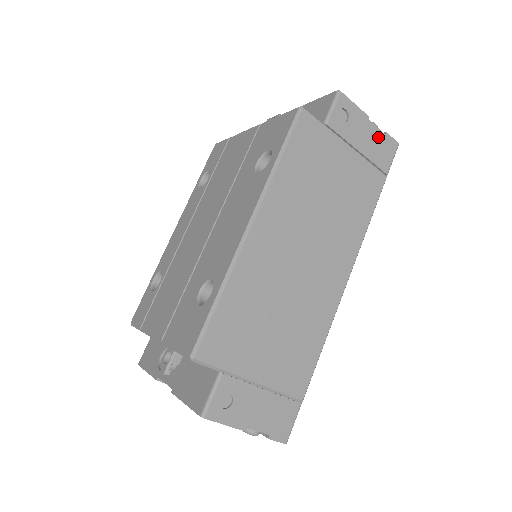
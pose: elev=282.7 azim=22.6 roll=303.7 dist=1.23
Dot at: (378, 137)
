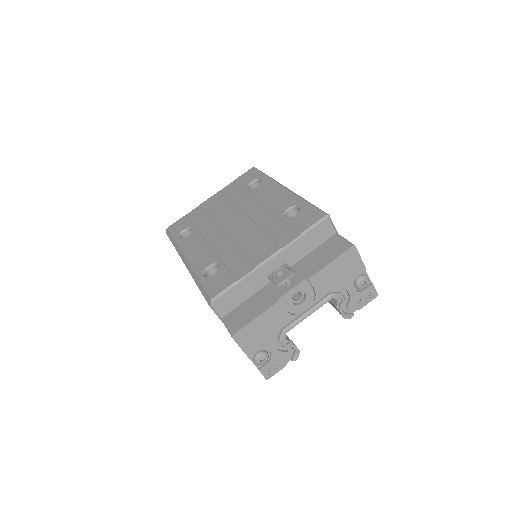
Dot at: occluded
